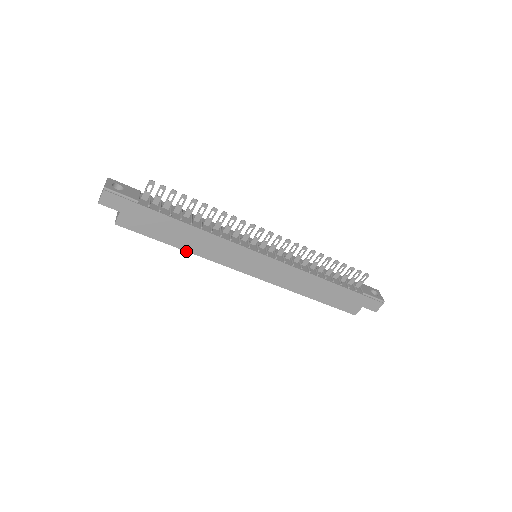
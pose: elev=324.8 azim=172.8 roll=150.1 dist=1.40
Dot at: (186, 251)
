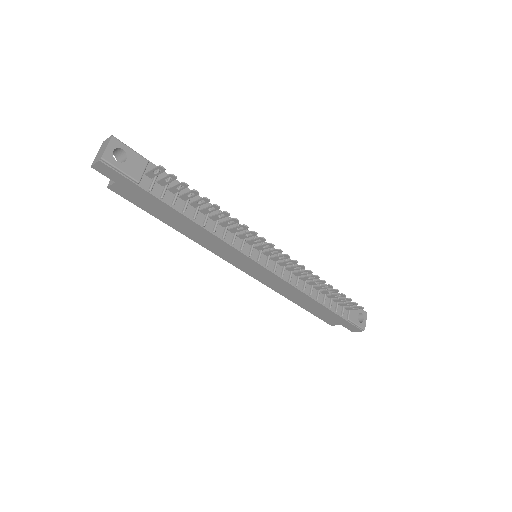
Dot at: (181, 233)
